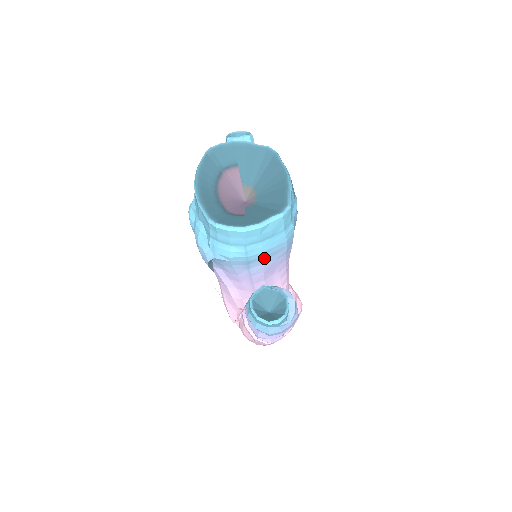
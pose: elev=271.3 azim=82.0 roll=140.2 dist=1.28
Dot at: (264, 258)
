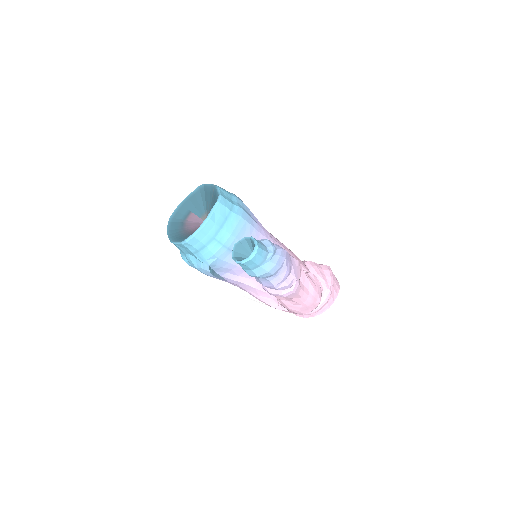
Dot at: (238, 239)
